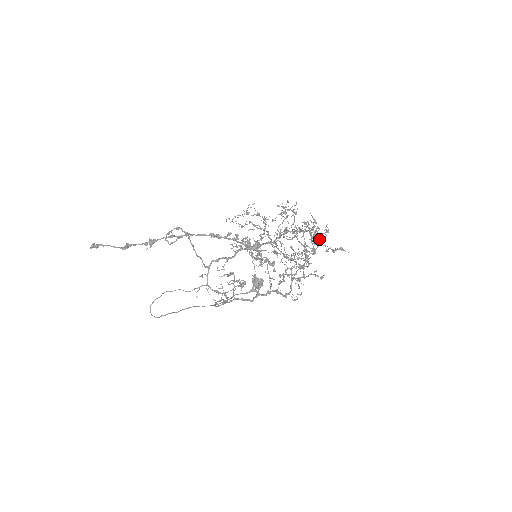
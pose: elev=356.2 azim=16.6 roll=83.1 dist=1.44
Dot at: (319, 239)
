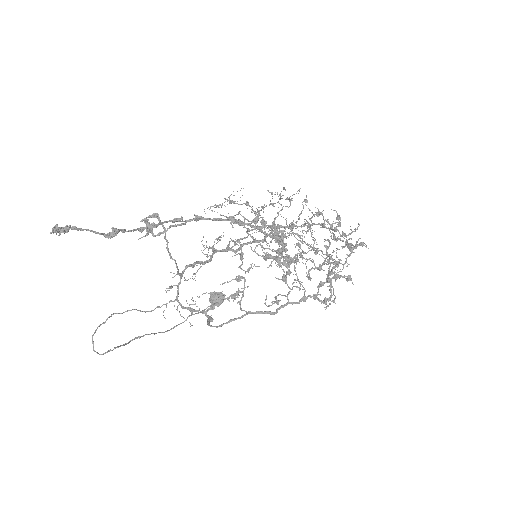
Dot at: (351, 230)
